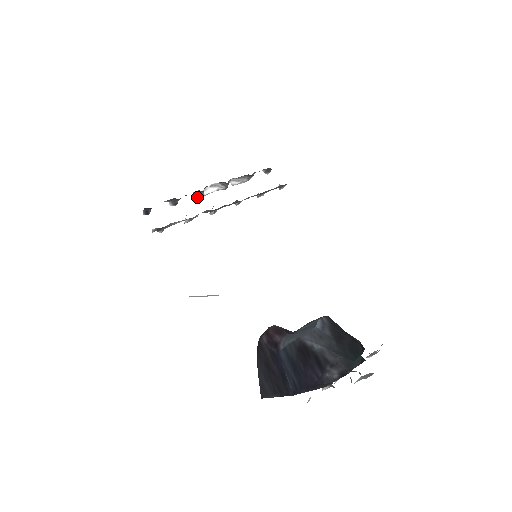
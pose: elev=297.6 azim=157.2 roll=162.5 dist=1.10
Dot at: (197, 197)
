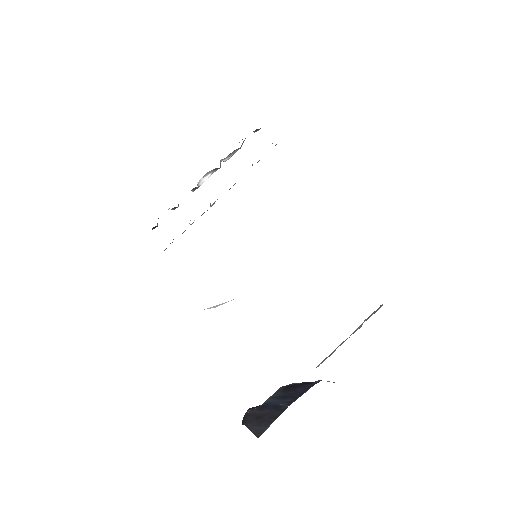
Dot at: occluded
